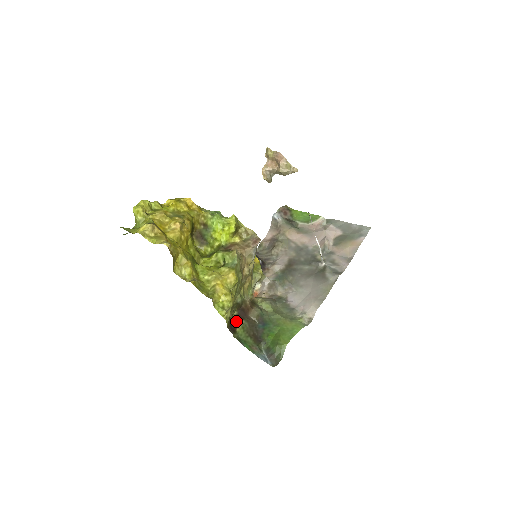
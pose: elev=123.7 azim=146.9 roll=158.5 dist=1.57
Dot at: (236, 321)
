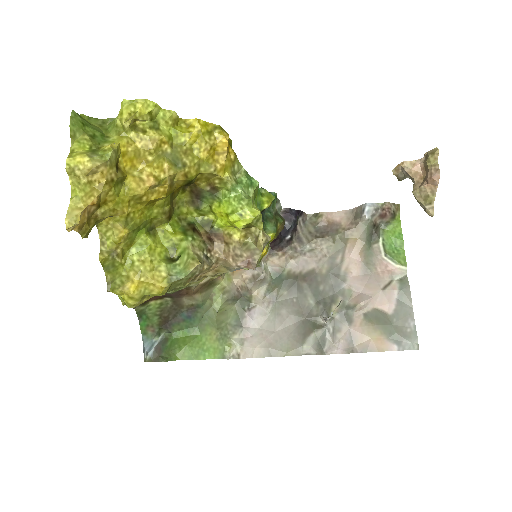
Dot at: occluded
